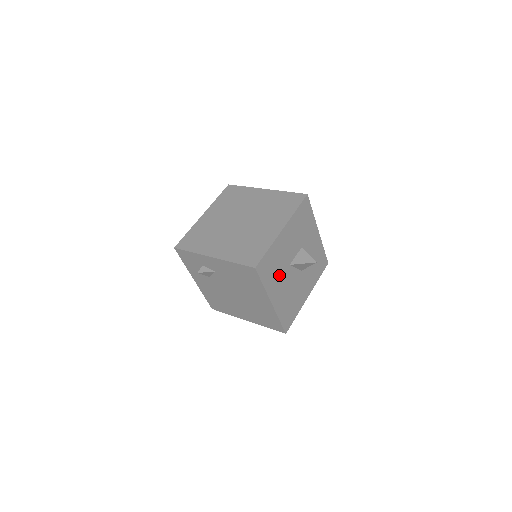
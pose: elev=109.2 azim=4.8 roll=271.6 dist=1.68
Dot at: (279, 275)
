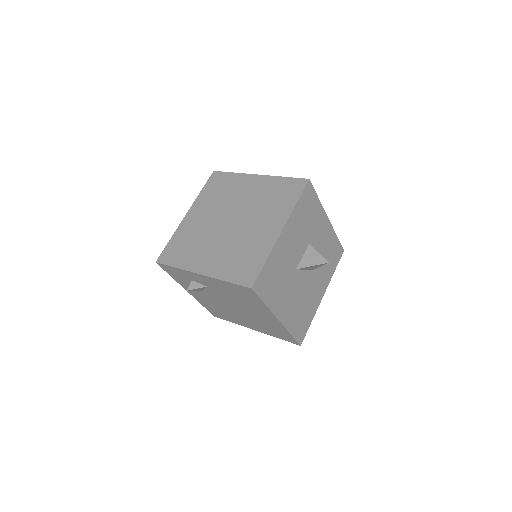
Dot at: (284, 285)
